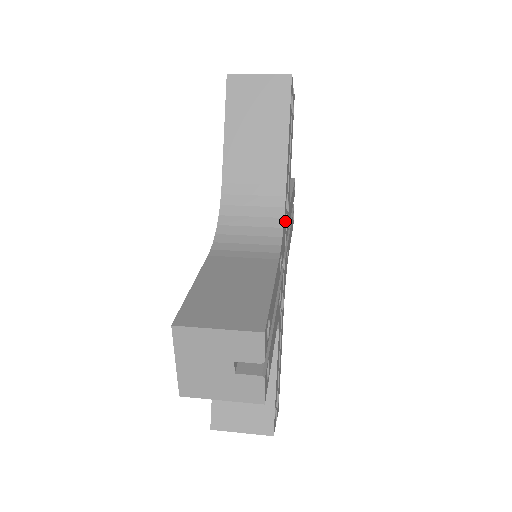
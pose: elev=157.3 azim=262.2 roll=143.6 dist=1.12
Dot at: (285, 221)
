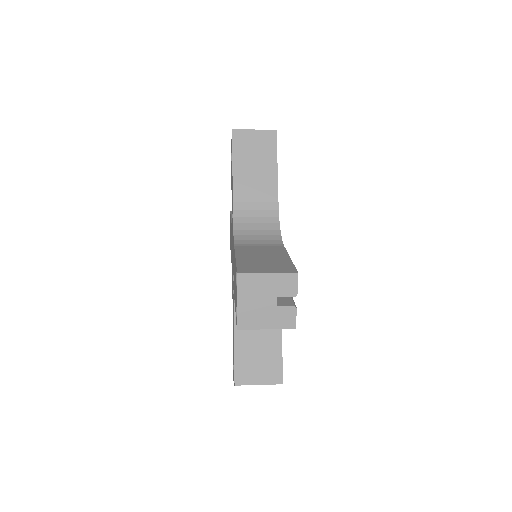
Dot at: occluded
